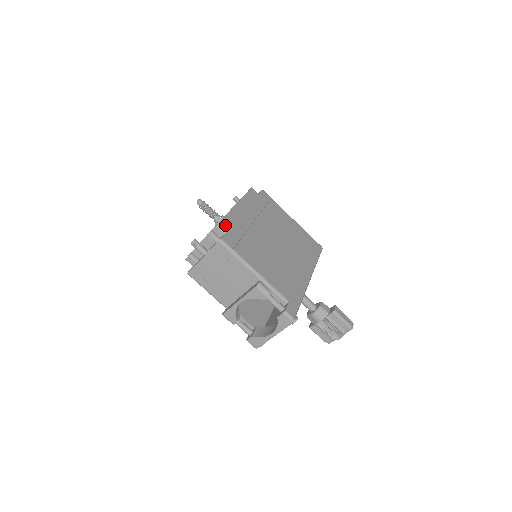
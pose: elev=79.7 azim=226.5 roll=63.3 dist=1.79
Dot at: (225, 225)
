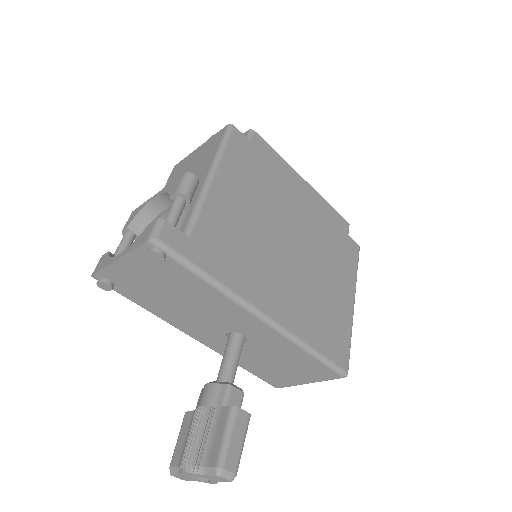
Dot at: (260, 142)
